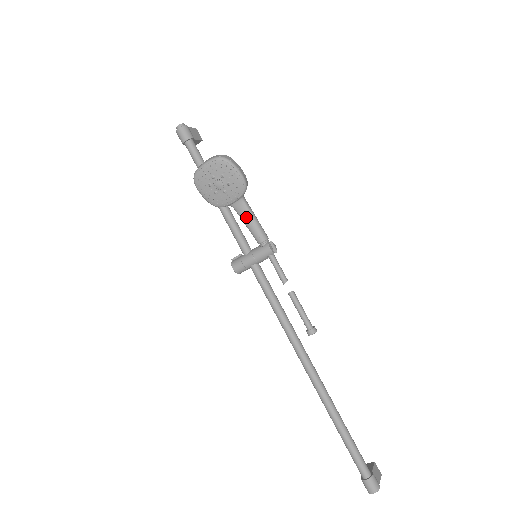
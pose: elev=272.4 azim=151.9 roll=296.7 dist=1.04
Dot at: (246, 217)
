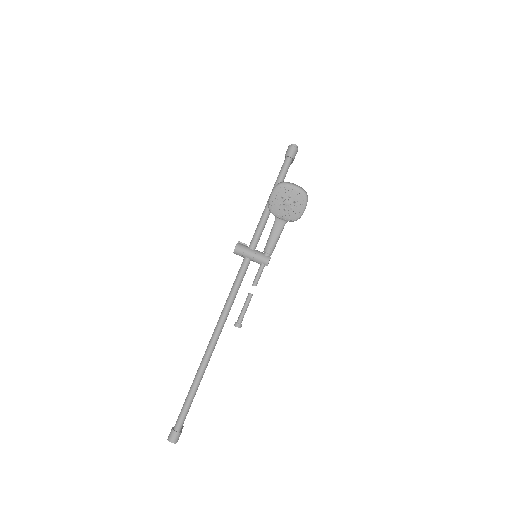
Dot at: (276, 232)
